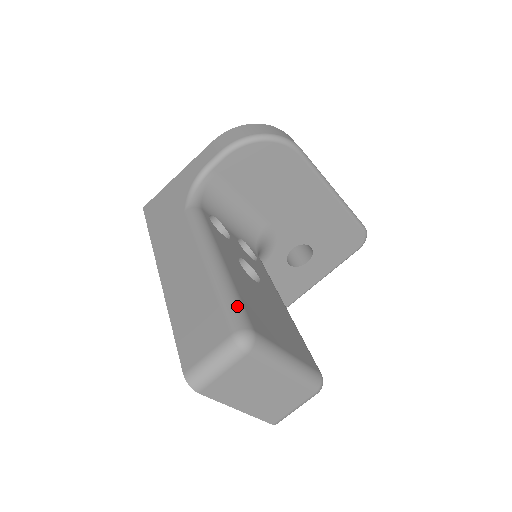
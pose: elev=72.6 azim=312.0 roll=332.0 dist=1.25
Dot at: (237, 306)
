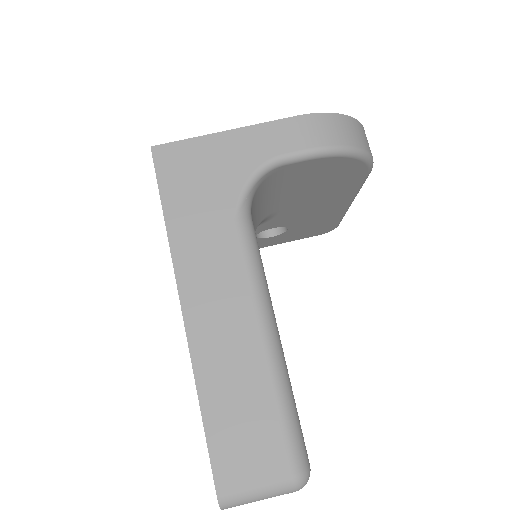
Dot at: (299, 429)
